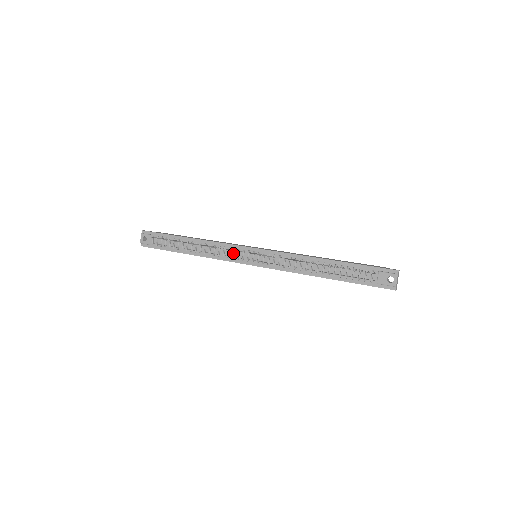
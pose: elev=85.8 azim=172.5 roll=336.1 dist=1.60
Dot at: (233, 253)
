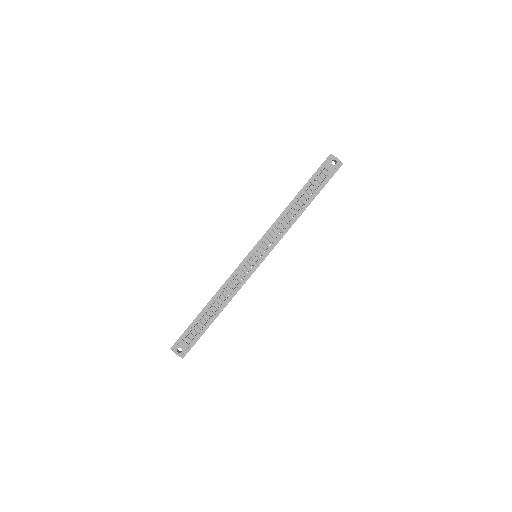
Dot at: (243, 272)
